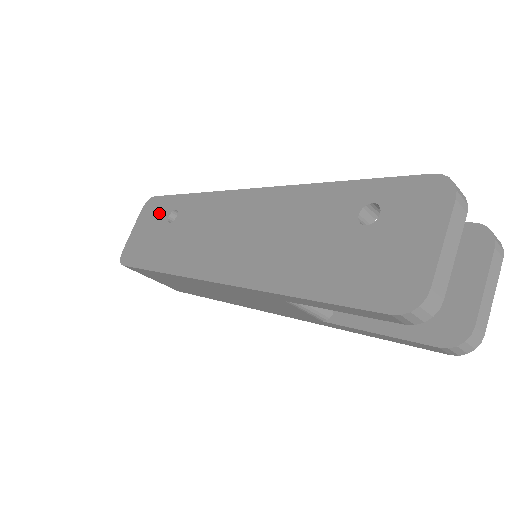
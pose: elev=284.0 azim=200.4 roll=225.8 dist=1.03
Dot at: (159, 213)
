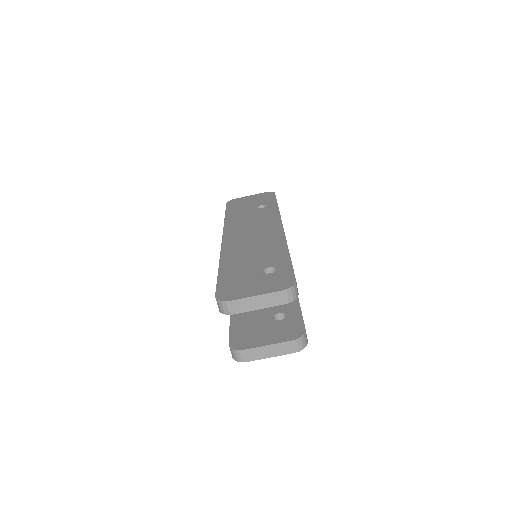
Dot at: (263, 200)
